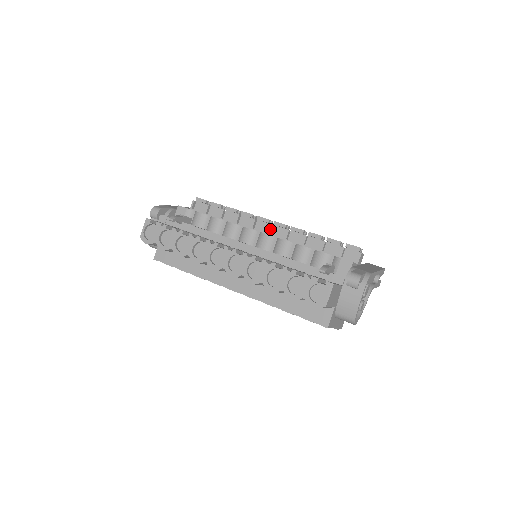
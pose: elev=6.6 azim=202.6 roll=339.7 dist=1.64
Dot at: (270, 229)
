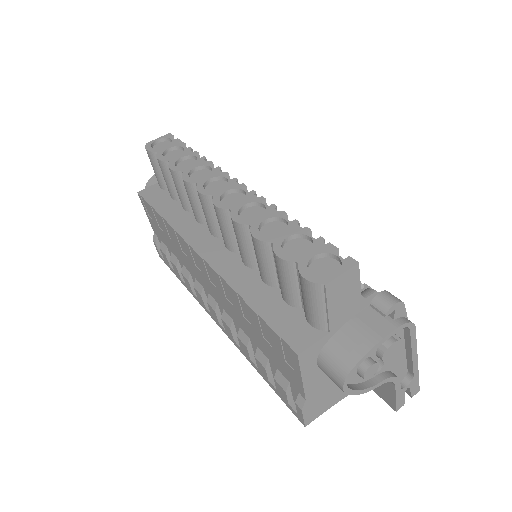
Dot at: occluded
